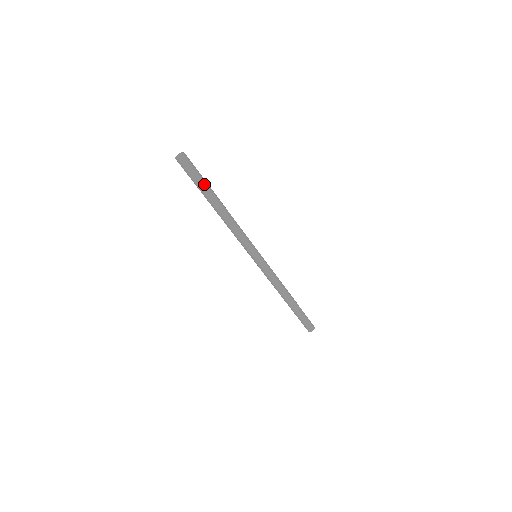
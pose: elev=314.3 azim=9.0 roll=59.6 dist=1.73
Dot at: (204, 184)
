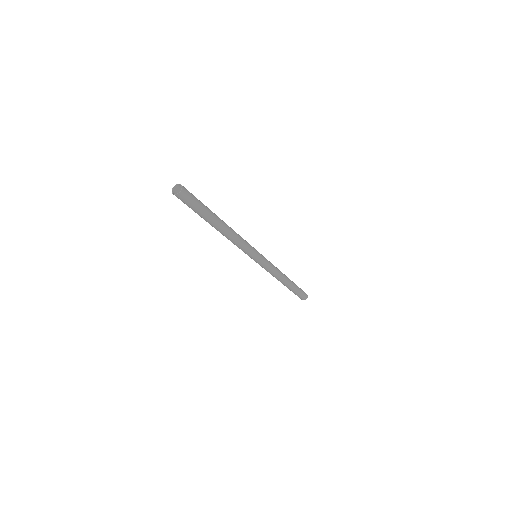
Dot at: (206, 209)
